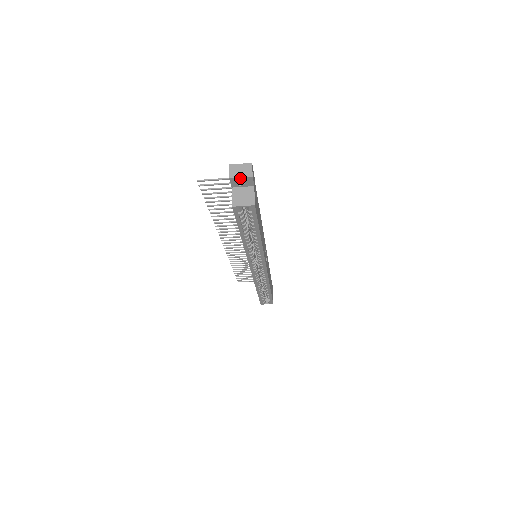
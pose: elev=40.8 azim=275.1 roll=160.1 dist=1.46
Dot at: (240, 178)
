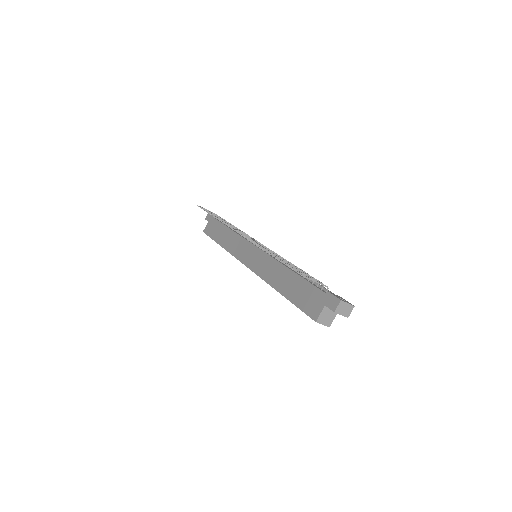
Dot at: (340, 314)
